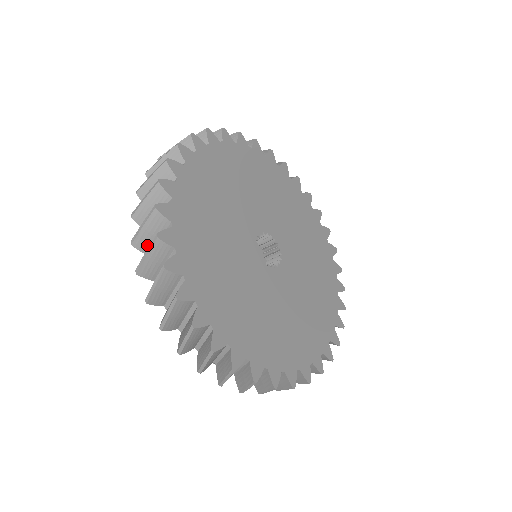
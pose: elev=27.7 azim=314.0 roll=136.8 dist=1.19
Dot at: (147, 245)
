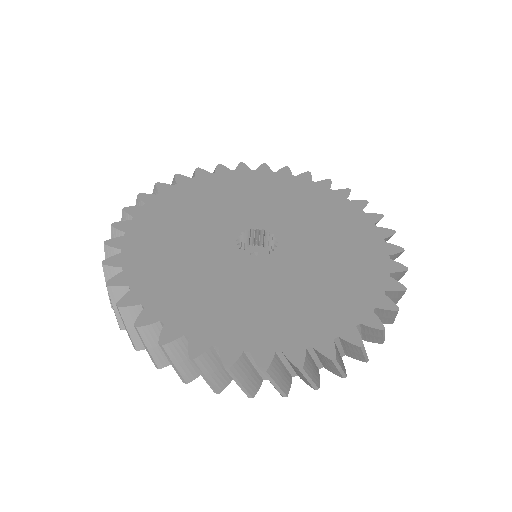
Dot at: occluded
